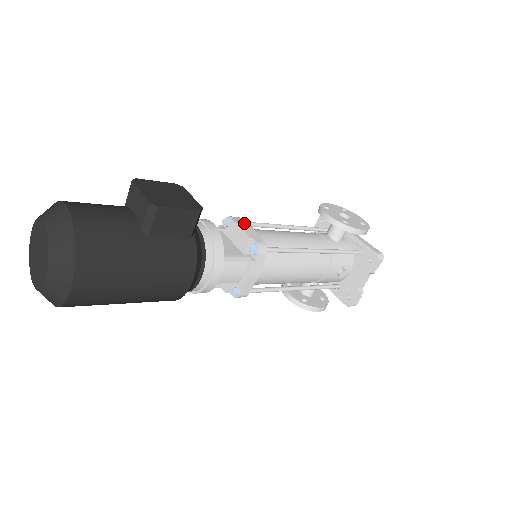
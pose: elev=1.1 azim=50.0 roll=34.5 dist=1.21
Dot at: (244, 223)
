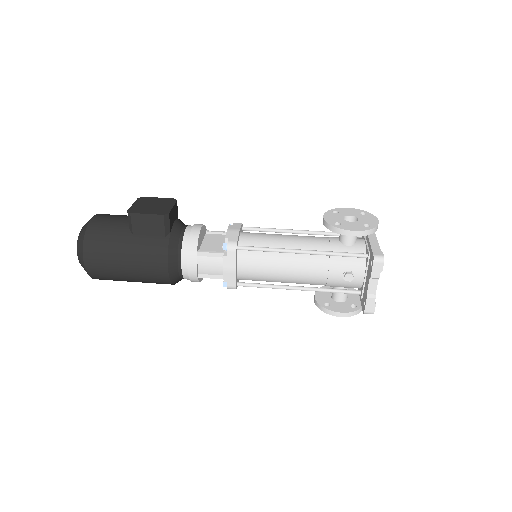
Dot at: (237, 227)
